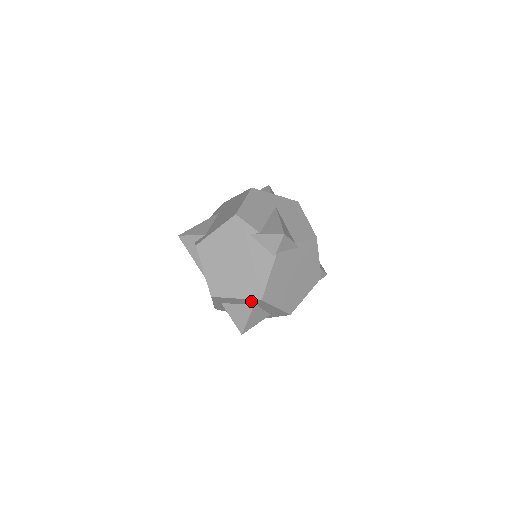
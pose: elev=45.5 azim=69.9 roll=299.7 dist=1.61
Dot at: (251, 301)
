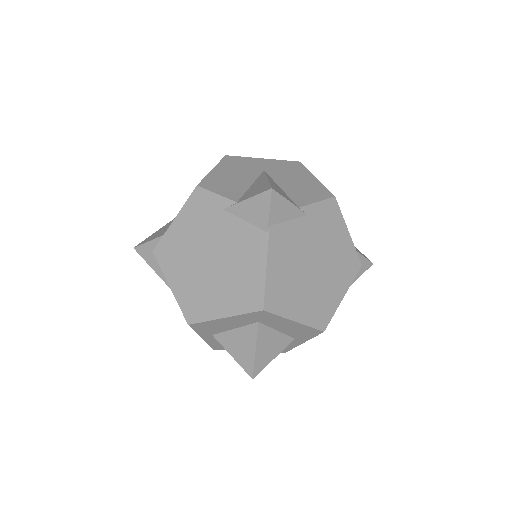
Dot at: (249, 317)
